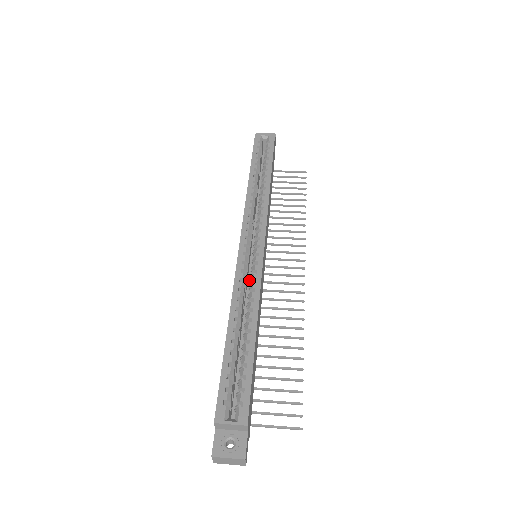
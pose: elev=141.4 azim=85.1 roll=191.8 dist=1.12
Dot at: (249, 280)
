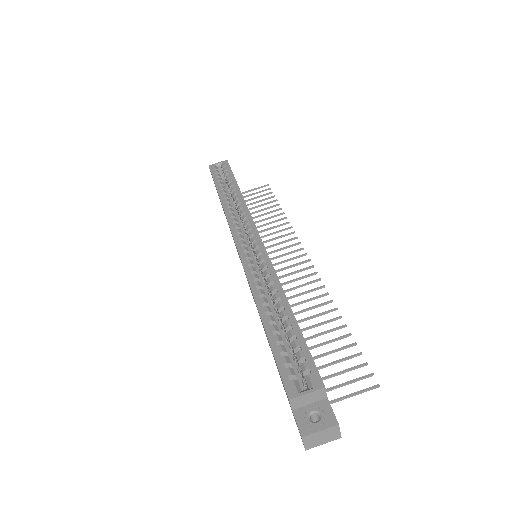
Dot at: (260, 273)
